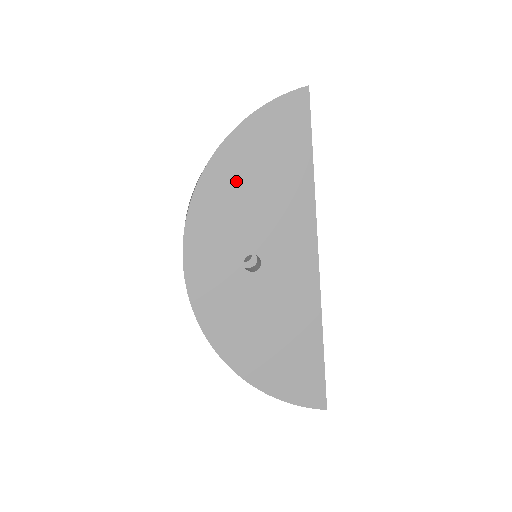
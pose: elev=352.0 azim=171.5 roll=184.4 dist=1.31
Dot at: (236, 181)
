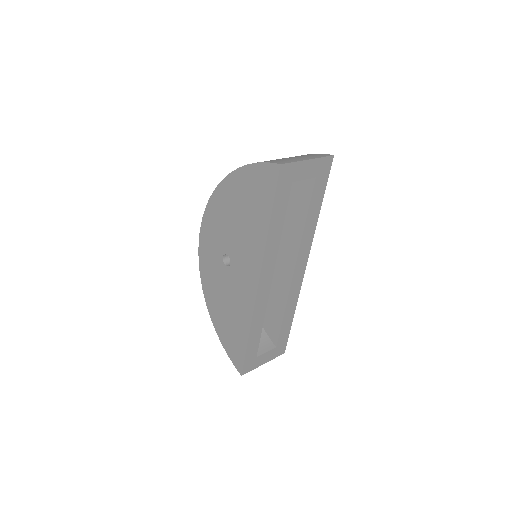
Dot at: (229, 205)
